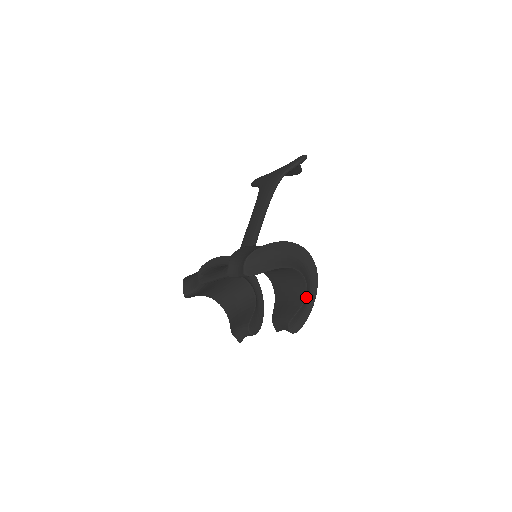
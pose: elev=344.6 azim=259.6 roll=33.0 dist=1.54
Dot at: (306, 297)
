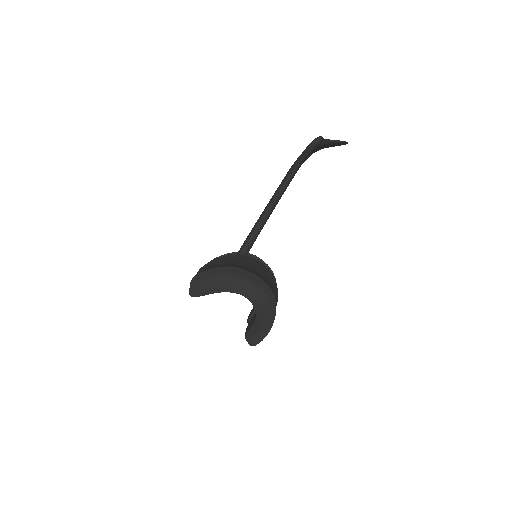
Dot at: (258, 317)
